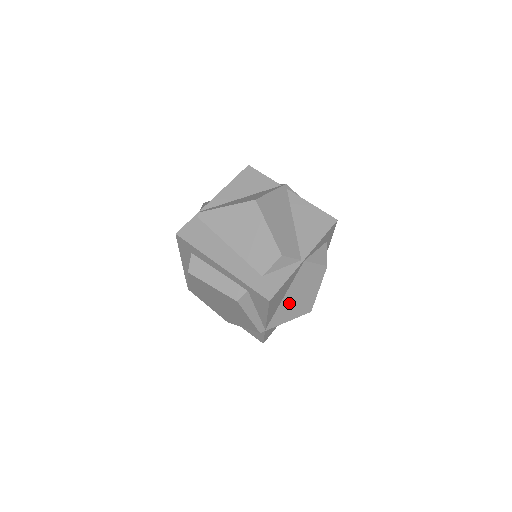
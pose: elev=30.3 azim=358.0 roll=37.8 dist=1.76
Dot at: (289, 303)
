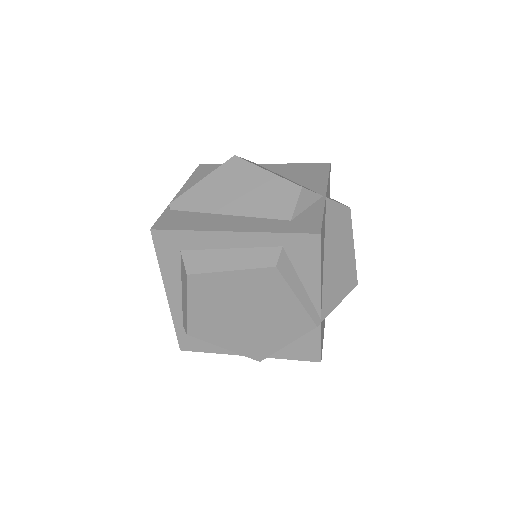
Dot at: (332, 270)
